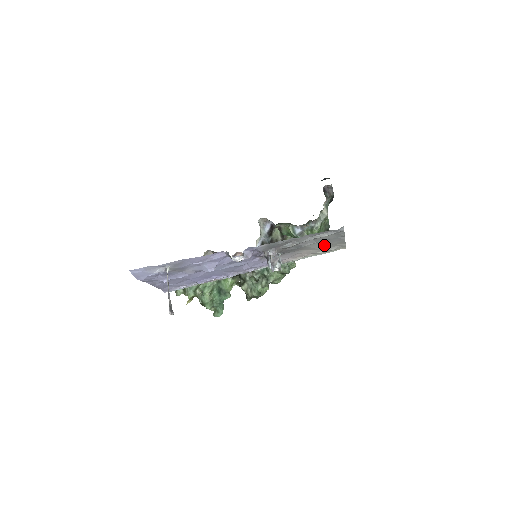
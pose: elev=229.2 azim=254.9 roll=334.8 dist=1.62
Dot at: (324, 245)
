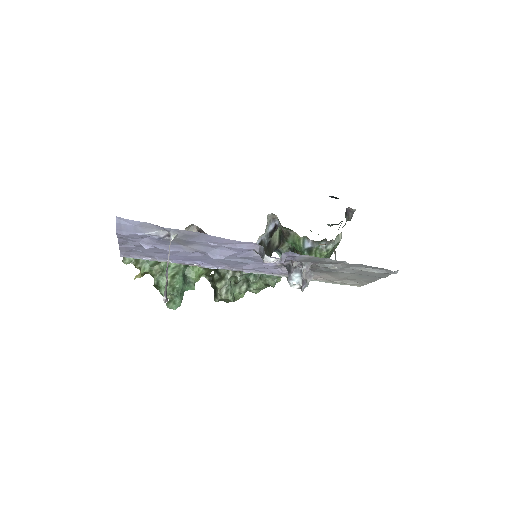
Dot at: (351, 277)
